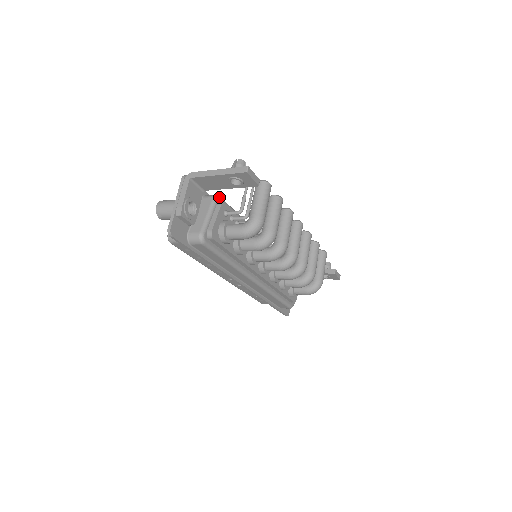
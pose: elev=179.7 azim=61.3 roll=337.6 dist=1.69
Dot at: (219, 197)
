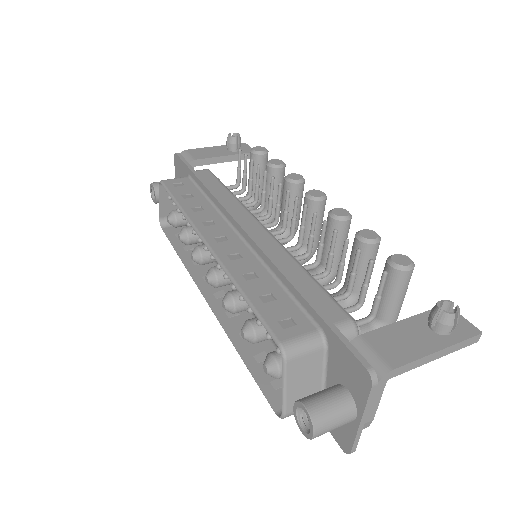
Dot at: (356, 324)
